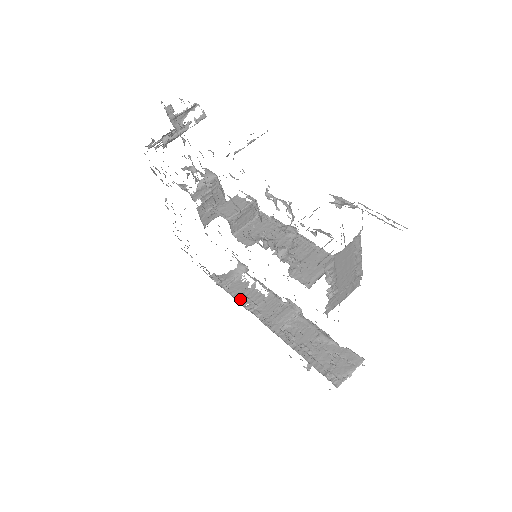
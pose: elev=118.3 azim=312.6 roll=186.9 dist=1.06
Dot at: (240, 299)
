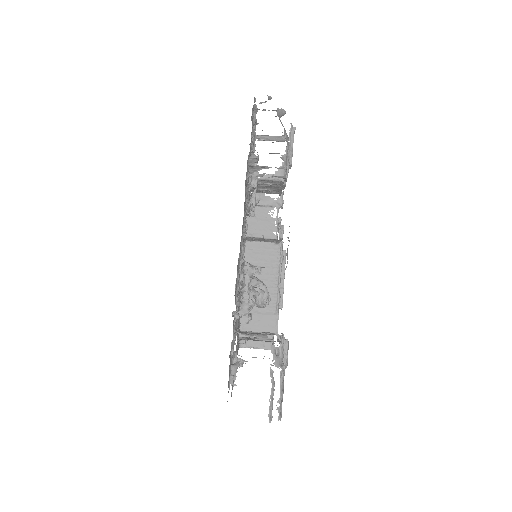
Dot at: occluded
